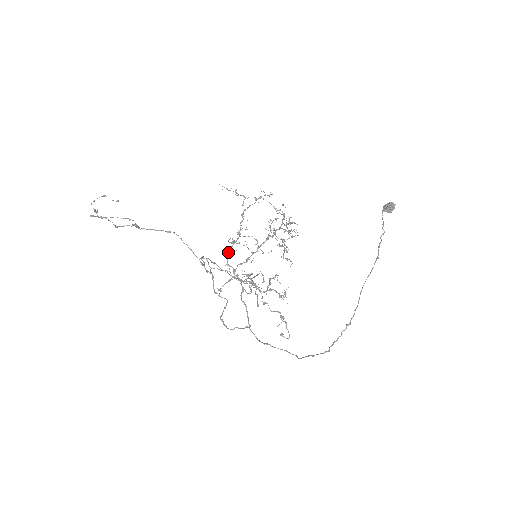
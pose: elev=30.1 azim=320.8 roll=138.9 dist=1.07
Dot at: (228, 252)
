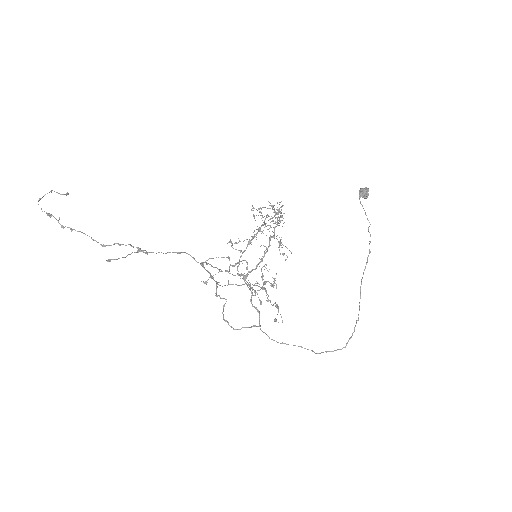
Dot at: (239, 262)
